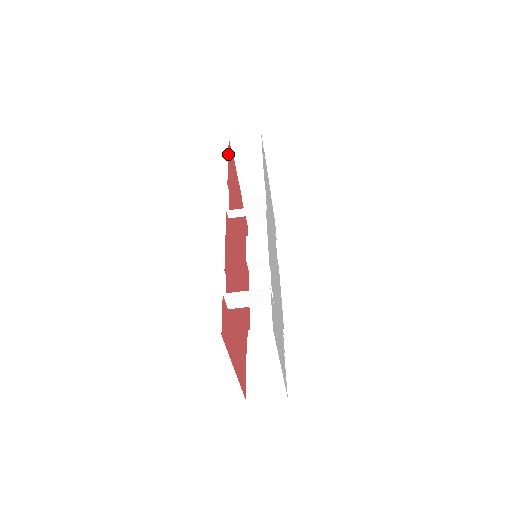
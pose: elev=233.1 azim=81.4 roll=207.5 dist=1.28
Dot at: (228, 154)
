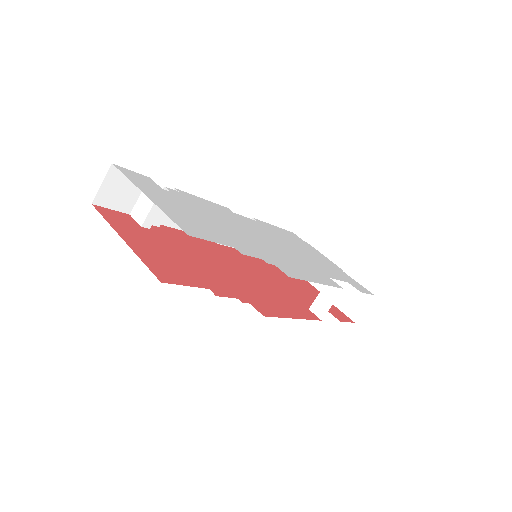
Dot at: occluded
